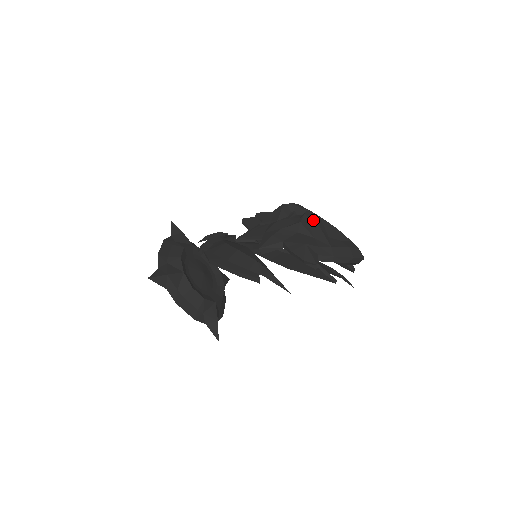
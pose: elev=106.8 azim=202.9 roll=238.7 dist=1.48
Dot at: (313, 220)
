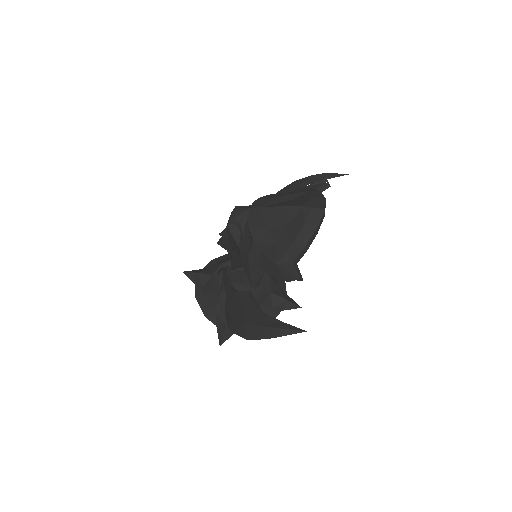
Dot at: (259, 225)
